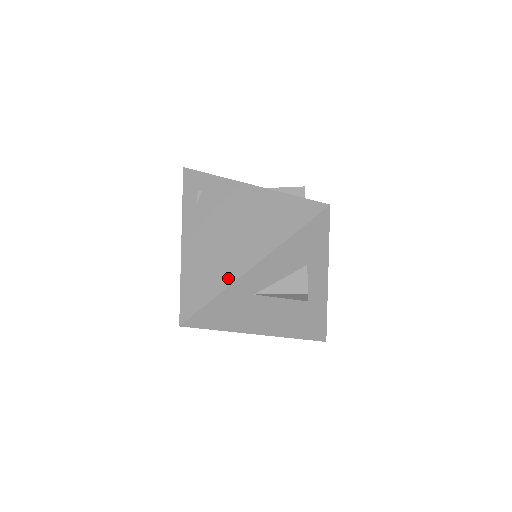
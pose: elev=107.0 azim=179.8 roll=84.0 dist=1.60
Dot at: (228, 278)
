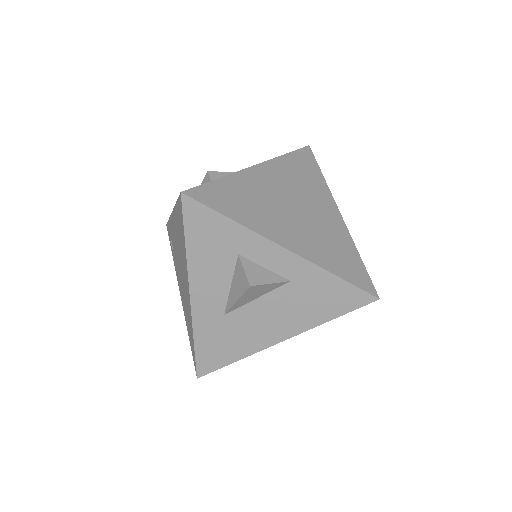
Dot at: (190, 317)
